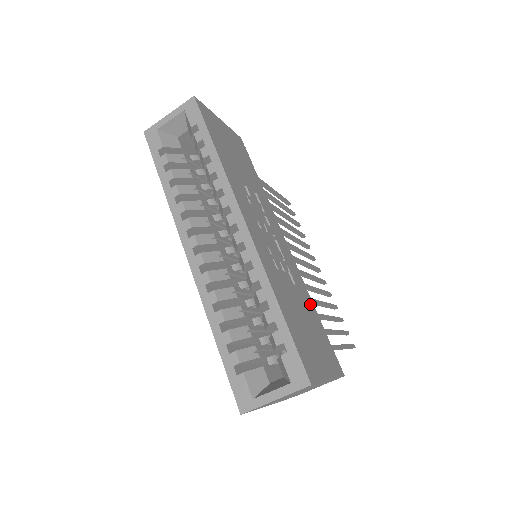
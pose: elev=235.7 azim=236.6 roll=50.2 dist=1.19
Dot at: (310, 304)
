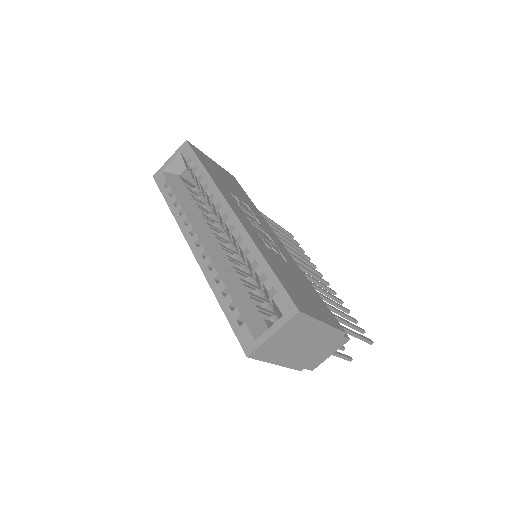
Dot at: (306, 280)
